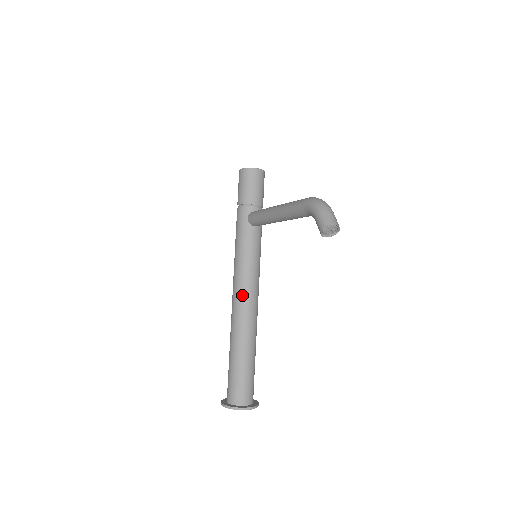
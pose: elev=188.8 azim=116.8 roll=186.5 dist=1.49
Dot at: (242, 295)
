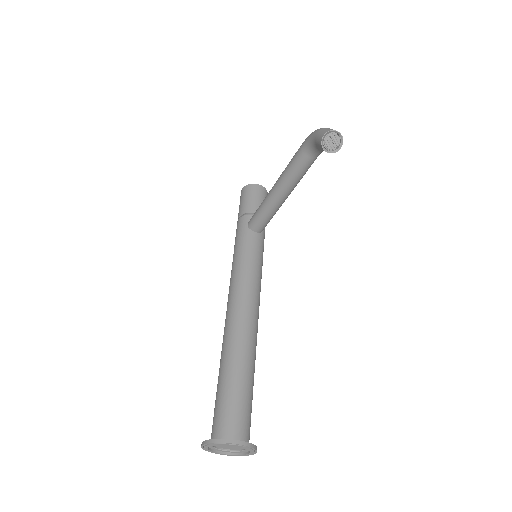
Dot at: (238, 298)
